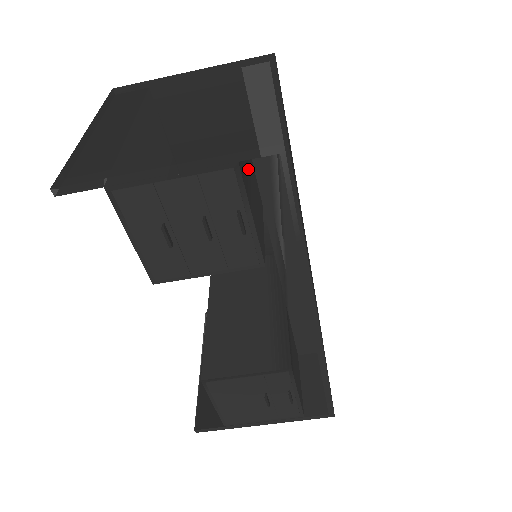
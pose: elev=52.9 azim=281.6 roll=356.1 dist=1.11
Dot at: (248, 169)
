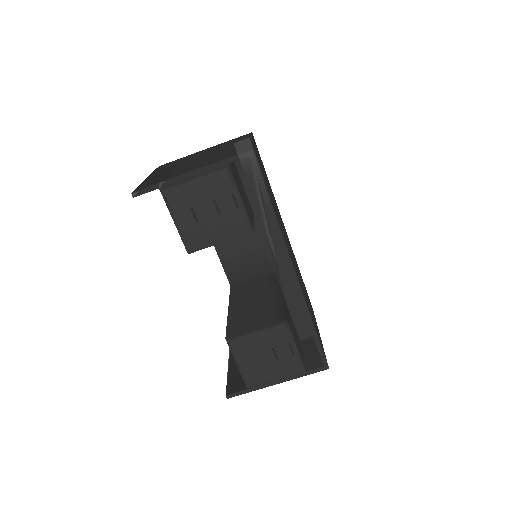
Dot at: (238, 180)
